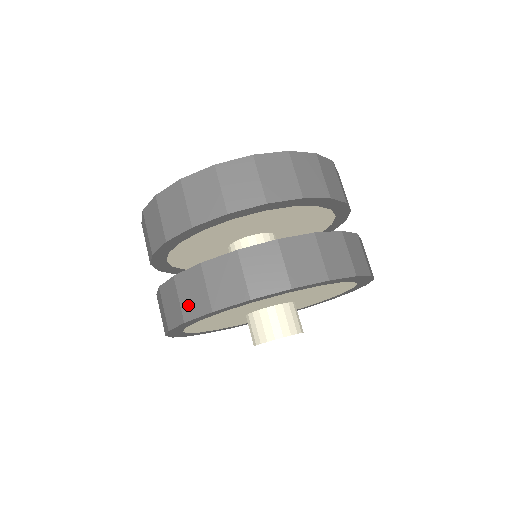
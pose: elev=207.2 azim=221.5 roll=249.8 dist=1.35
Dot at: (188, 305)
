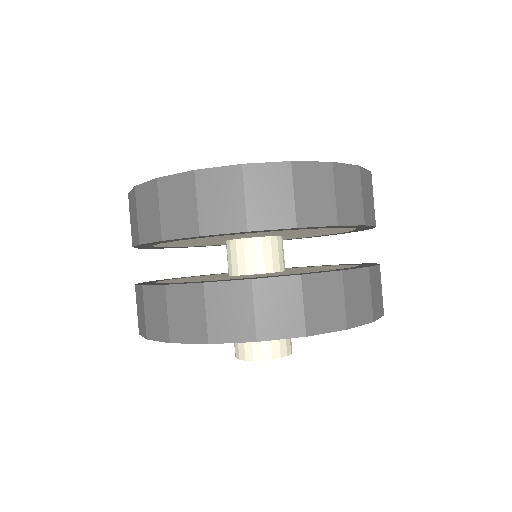
Dot at: (269, 321)
